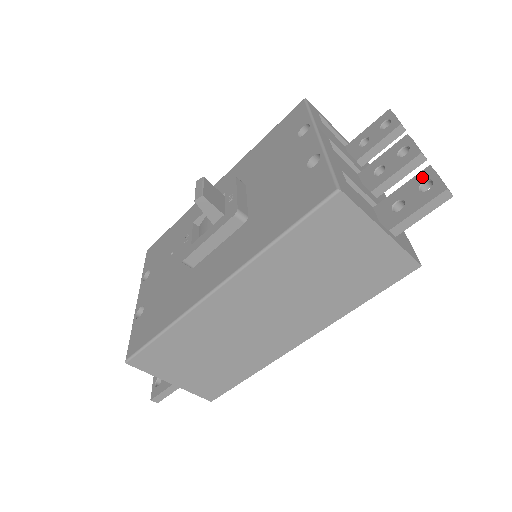
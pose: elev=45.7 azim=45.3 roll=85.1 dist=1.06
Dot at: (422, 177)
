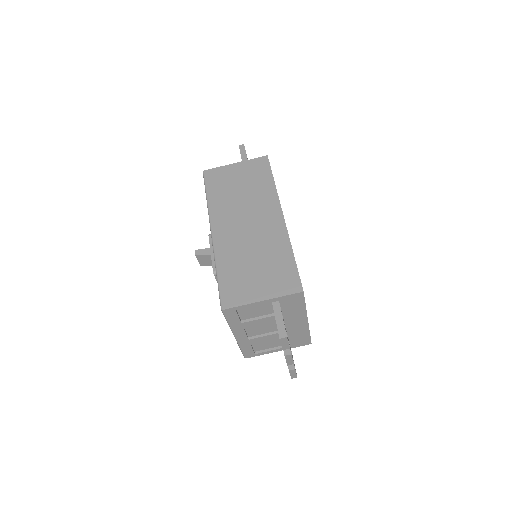
Dot at: occluded
